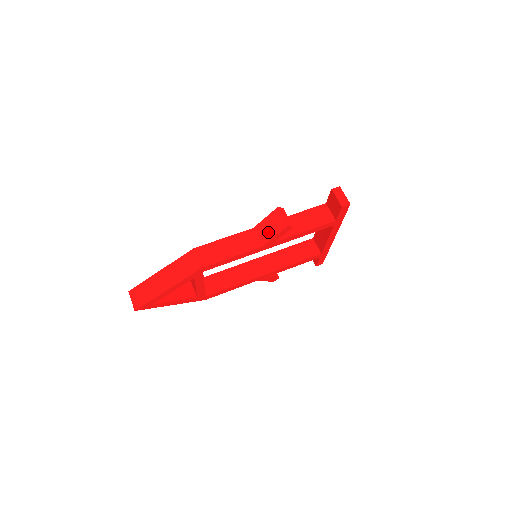
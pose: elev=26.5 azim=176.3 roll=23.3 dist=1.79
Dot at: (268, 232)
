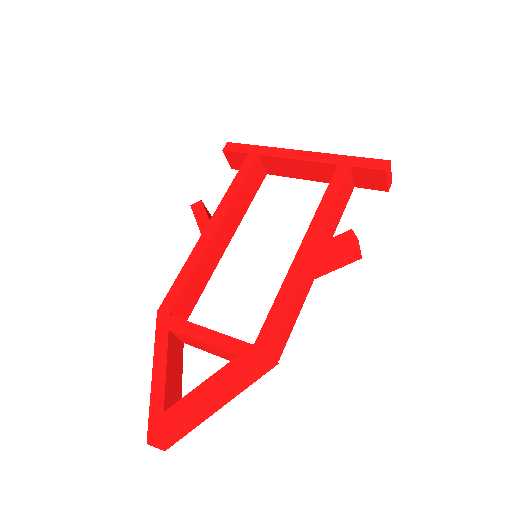
Dot at: (330, 266)
